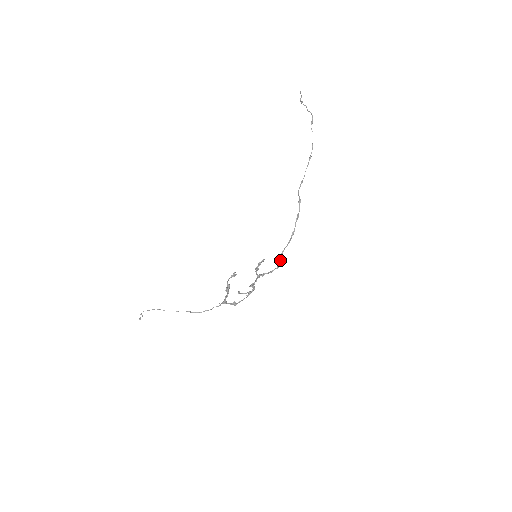
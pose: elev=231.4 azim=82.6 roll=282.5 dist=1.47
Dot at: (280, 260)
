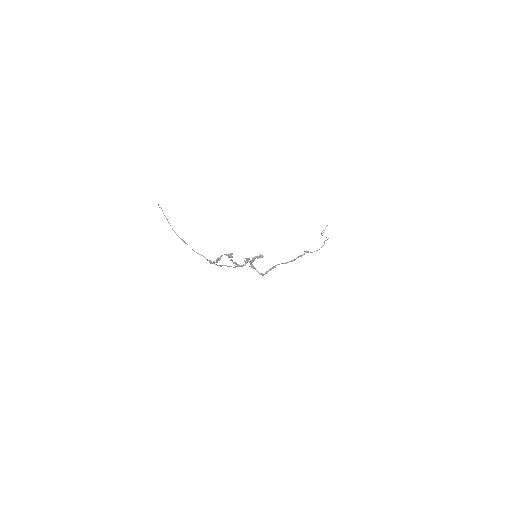
Dot at: (272, 268)
